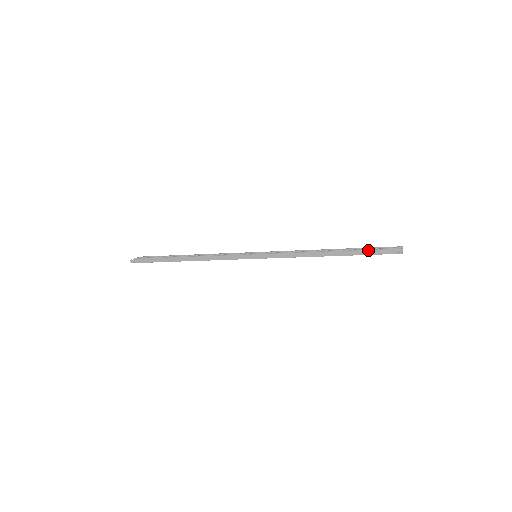
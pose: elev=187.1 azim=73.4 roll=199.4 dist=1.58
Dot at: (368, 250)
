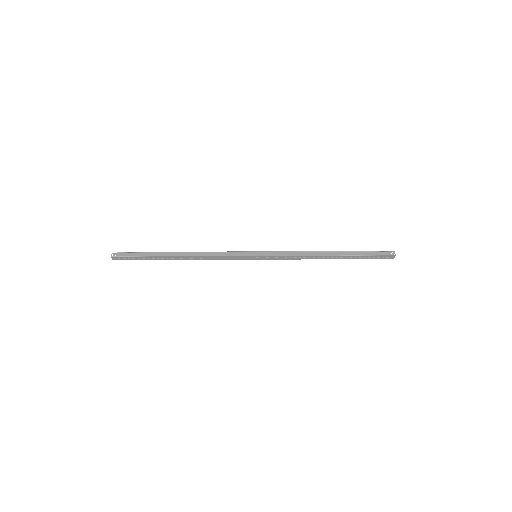
Dot at: (365, 252)
